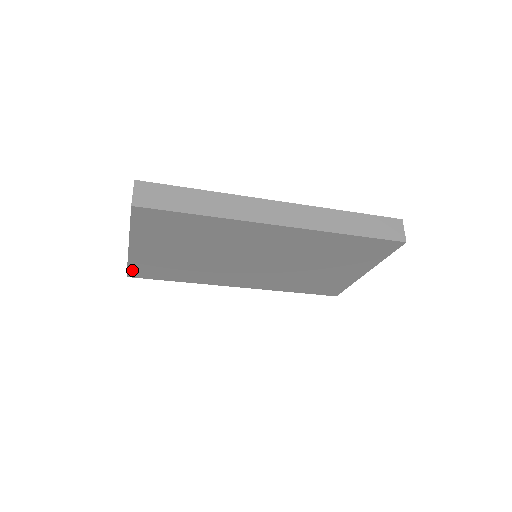
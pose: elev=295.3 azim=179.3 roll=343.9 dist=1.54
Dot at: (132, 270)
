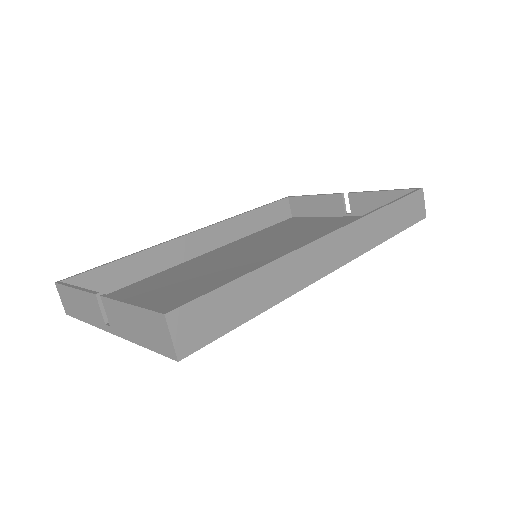
Dot at: occluded
